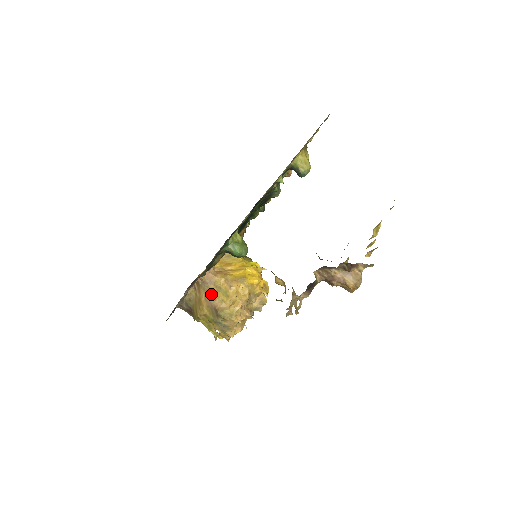
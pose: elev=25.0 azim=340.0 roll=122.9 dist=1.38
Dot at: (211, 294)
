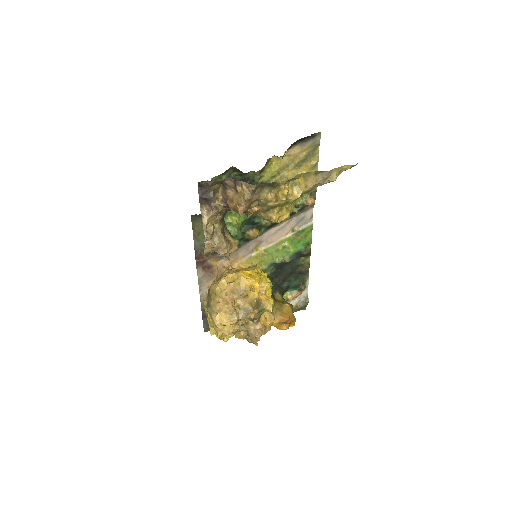
Dot at: occluded
